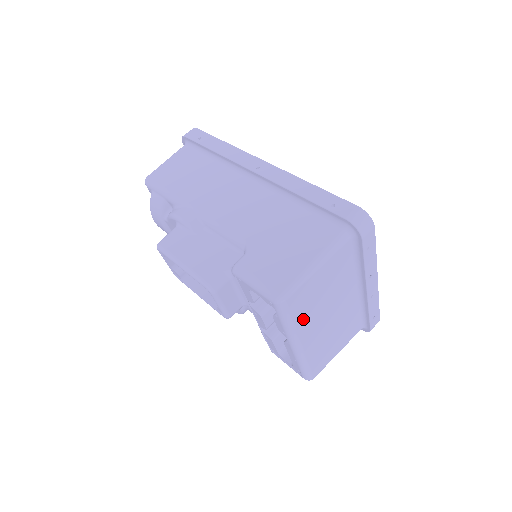
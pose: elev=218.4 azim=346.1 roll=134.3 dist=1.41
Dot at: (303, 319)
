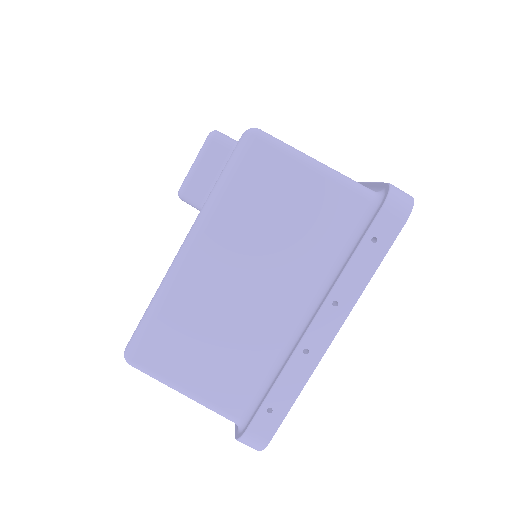
Dot at: (234, 211)
